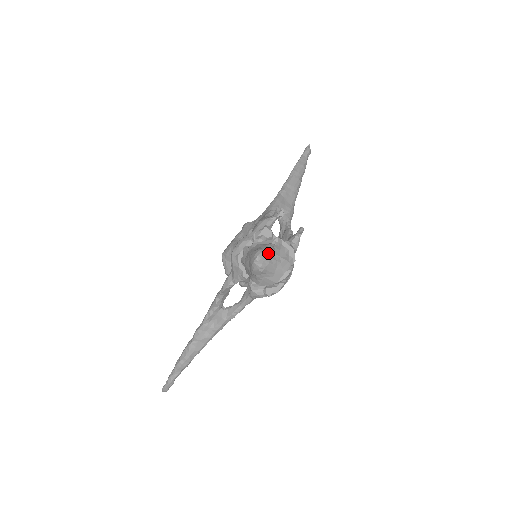
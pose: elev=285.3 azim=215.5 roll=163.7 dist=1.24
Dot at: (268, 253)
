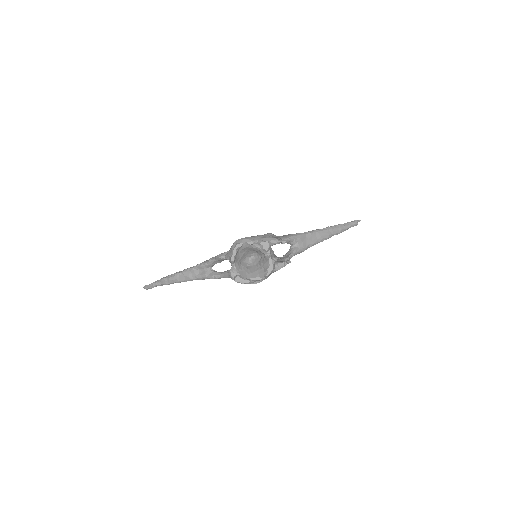
Dot at: (260, 259)
